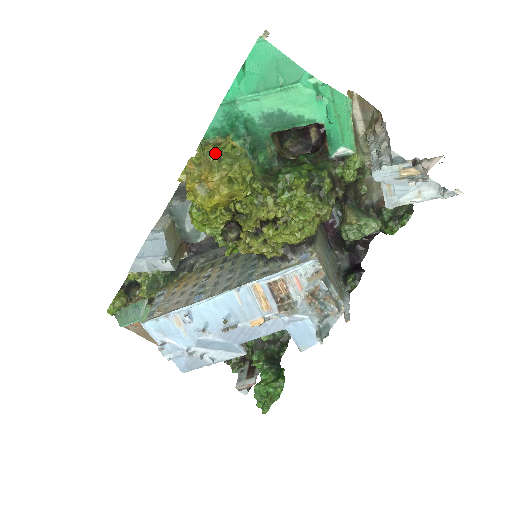
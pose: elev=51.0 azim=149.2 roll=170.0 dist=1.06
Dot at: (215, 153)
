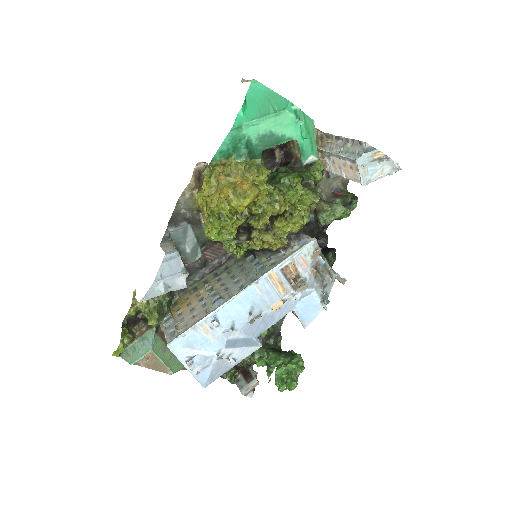
Dot at: (244, 163)
